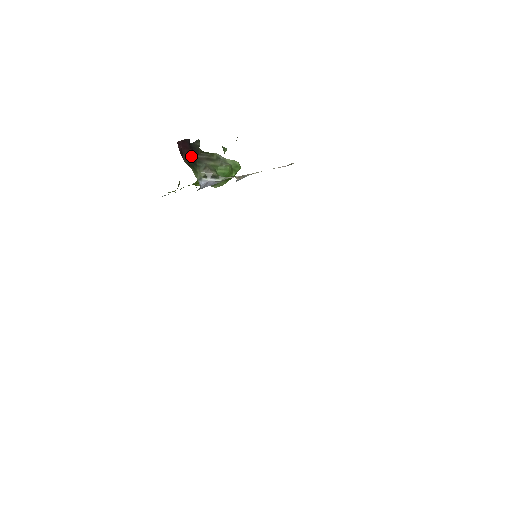
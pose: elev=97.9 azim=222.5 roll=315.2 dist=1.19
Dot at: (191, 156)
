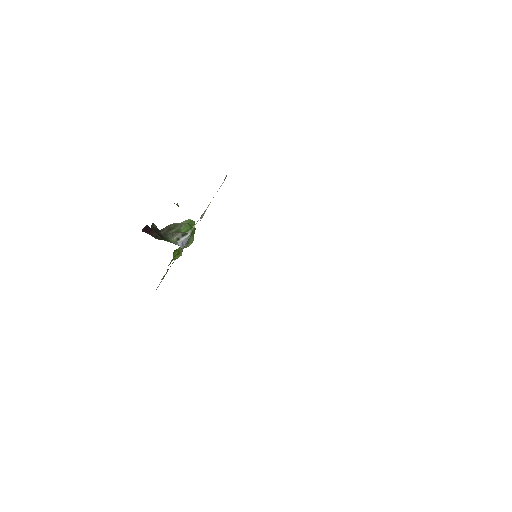
Dot at: (157, 234)
